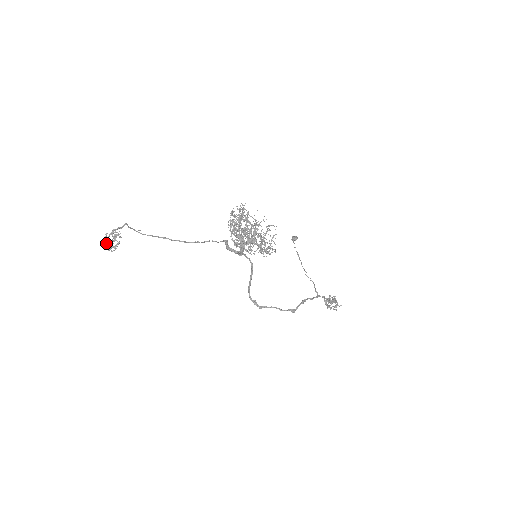
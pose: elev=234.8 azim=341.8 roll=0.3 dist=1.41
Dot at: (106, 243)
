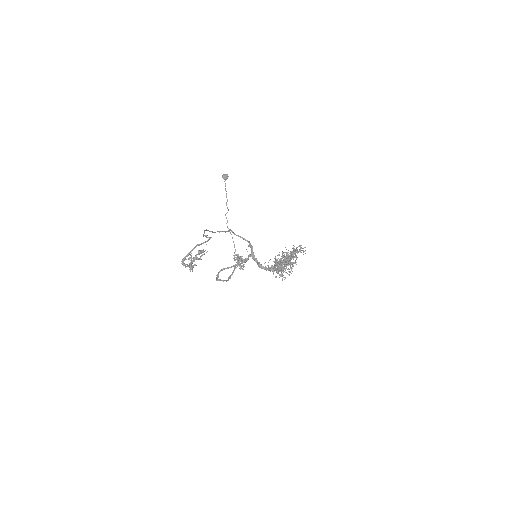
Dot at: occluded
